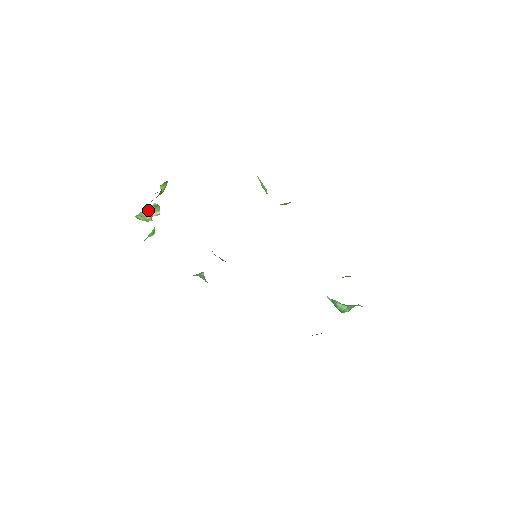
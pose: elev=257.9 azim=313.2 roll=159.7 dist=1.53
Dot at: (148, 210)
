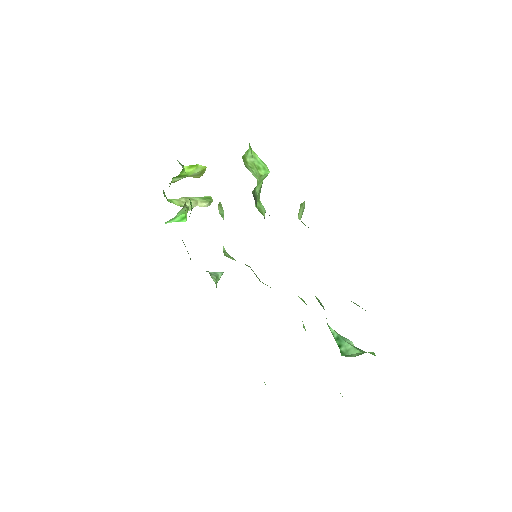
Dot at: (193, 199)
